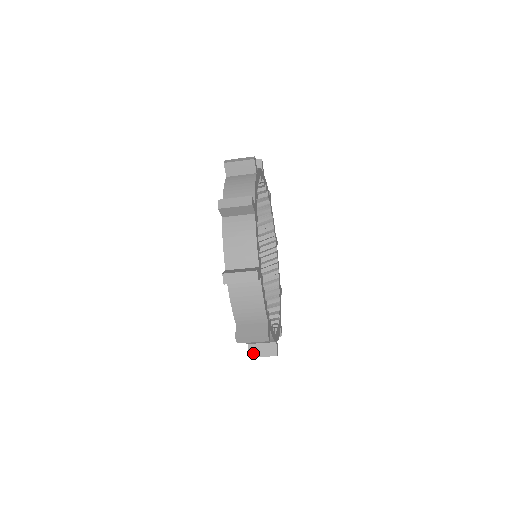
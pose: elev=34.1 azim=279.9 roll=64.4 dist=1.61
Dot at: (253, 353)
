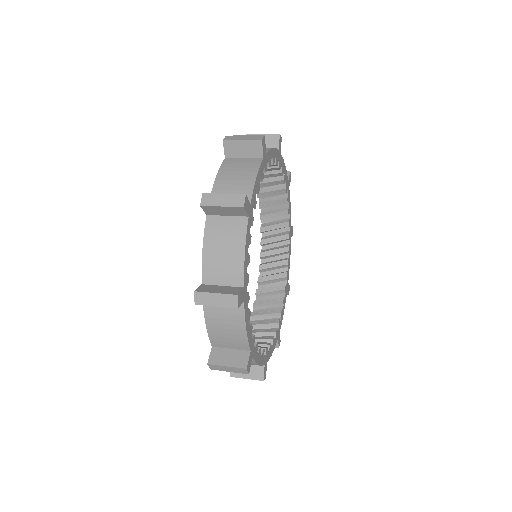
Dot at: occluded
